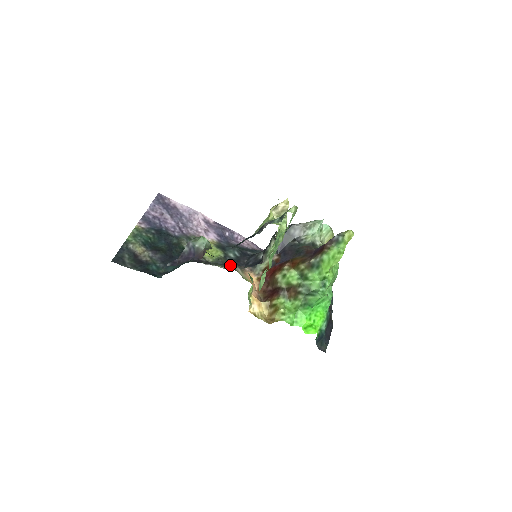
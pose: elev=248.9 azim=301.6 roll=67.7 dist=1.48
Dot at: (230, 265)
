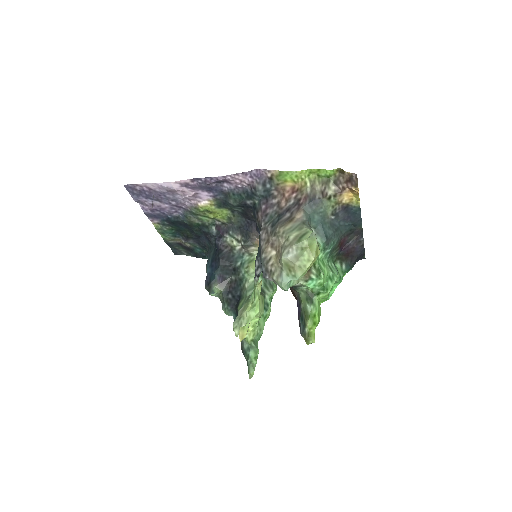
Dot at: (243, 248)
